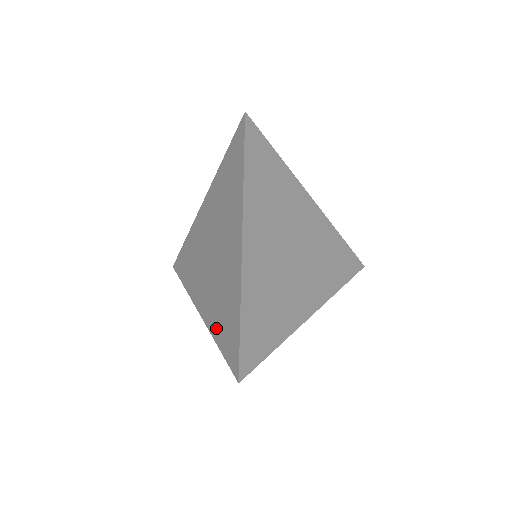
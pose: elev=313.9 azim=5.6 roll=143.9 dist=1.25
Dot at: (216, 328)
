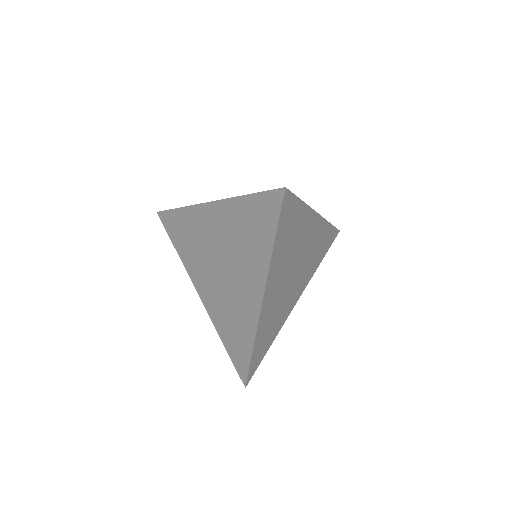
Dot at: (222, 330)
